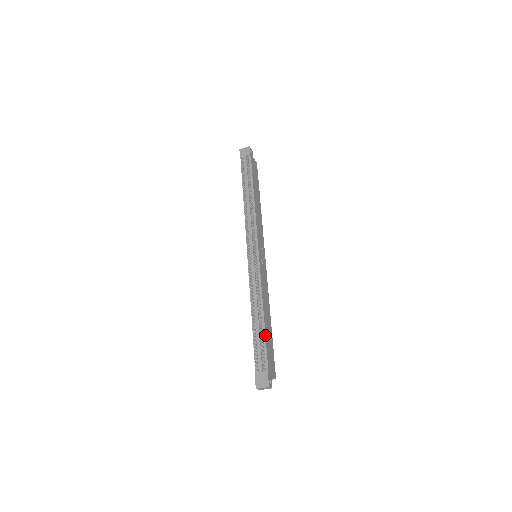
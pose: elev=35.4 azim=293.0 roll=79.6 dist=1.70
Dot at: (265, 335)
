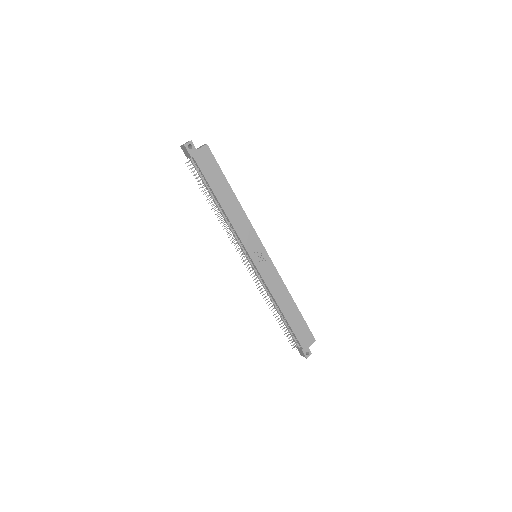
Dot at: (289, 326)
